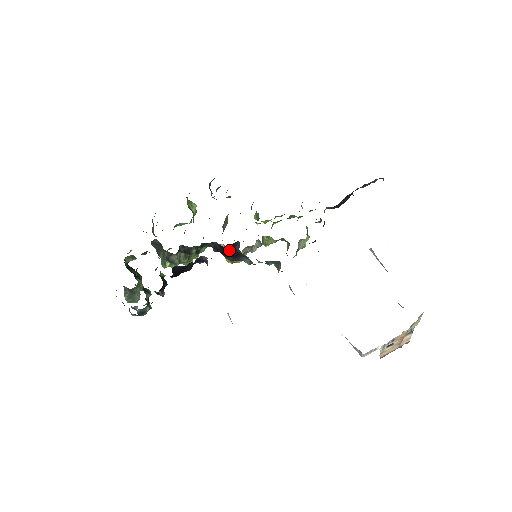
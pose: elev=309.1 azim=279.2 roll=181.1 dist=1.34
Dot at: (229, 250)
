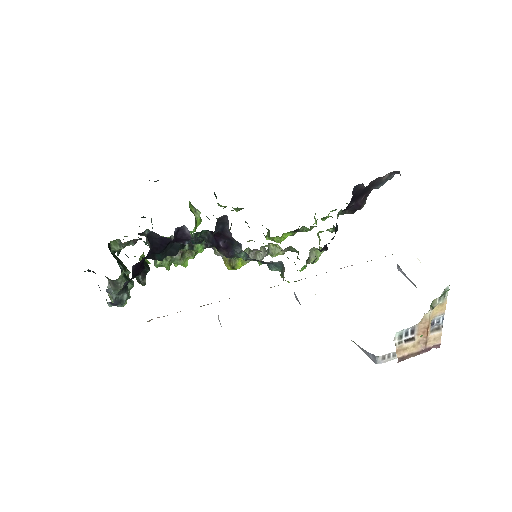
Dot at: (222, 238)
